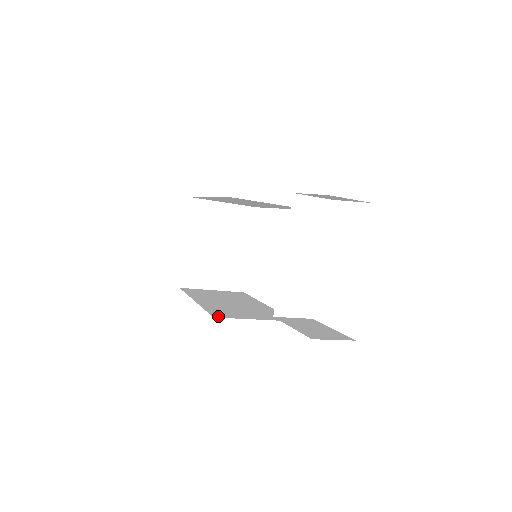
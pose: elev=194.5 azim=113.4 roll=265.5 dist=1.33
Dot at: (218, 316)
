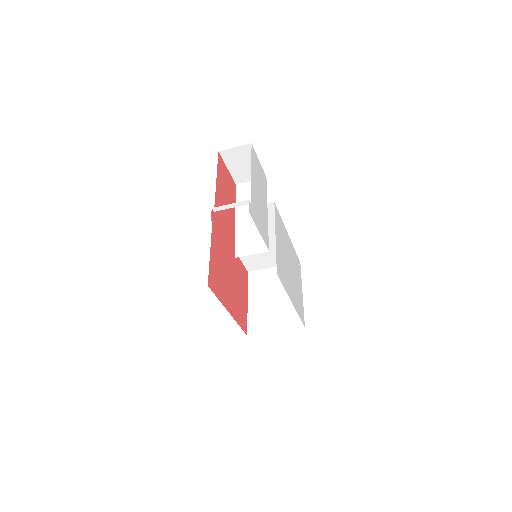
Dot at: occluded
